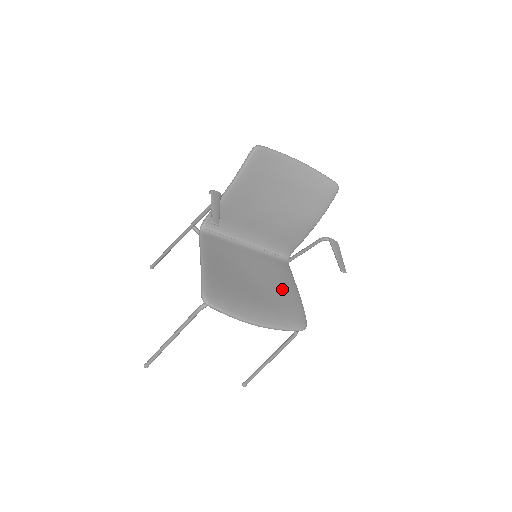
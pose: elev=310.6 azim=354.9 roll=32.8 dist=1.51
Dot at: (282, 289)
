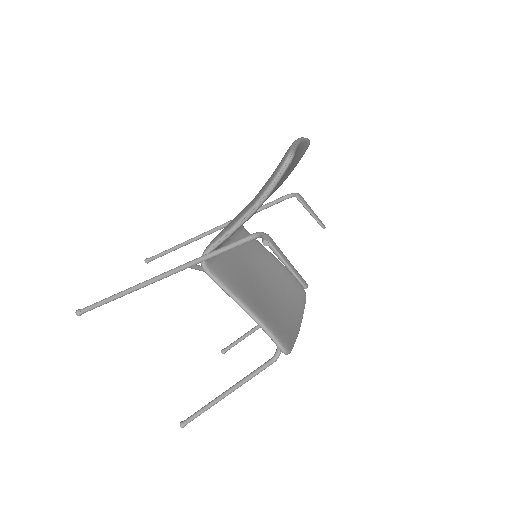
Dot at: (274, 269)
